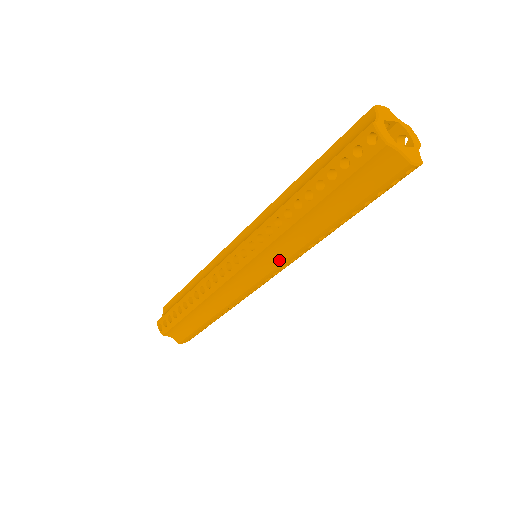
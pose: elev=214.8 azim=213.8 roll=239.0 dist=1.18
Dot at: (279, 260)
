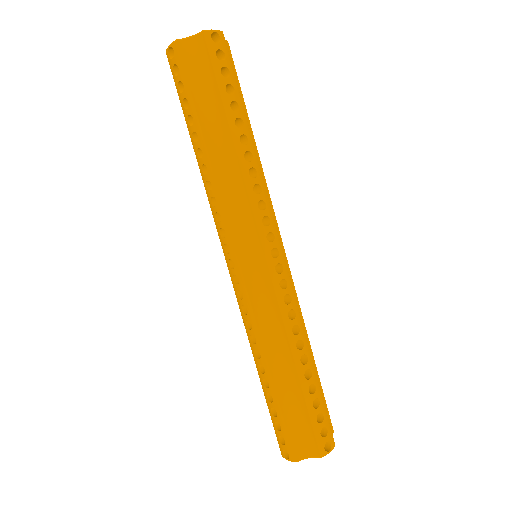
Dot at: (250, 217)
